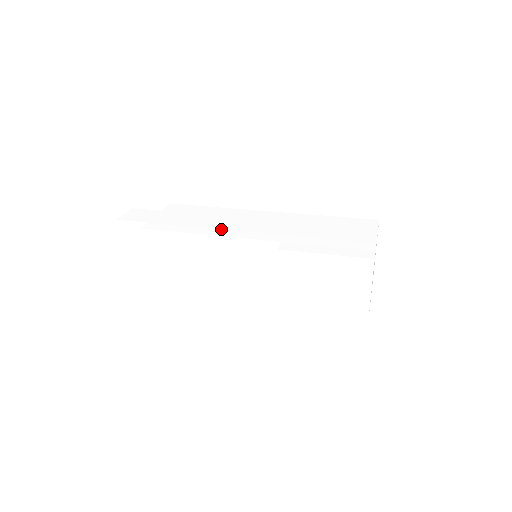
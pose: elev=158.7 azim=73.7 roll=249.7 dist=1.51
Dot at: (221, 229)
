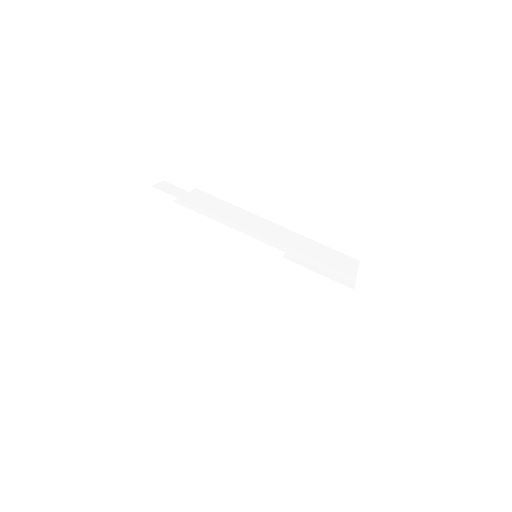
Dot at: (239, 225)
